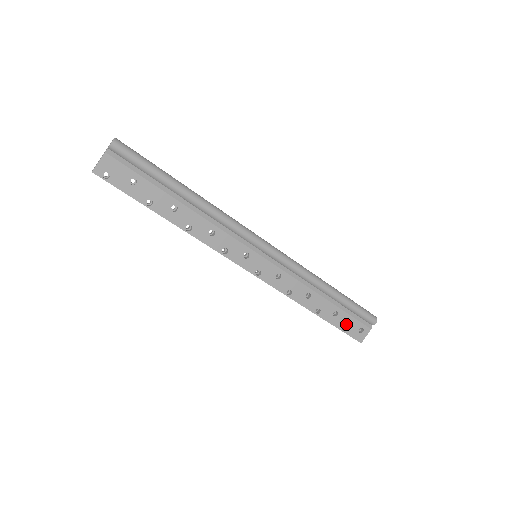
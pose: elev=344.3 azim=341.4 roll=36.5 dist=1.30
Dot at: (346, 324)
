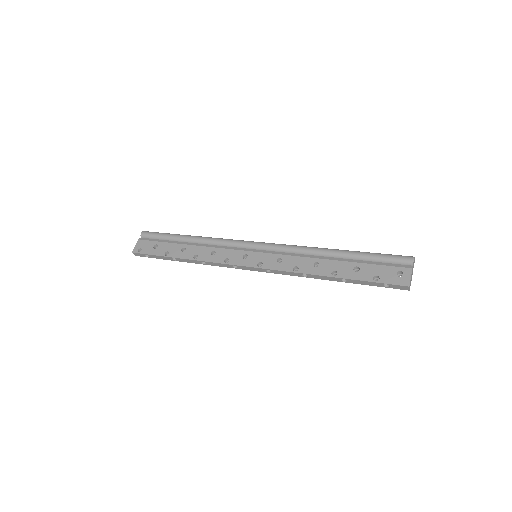
Dot at: (376, 274)
